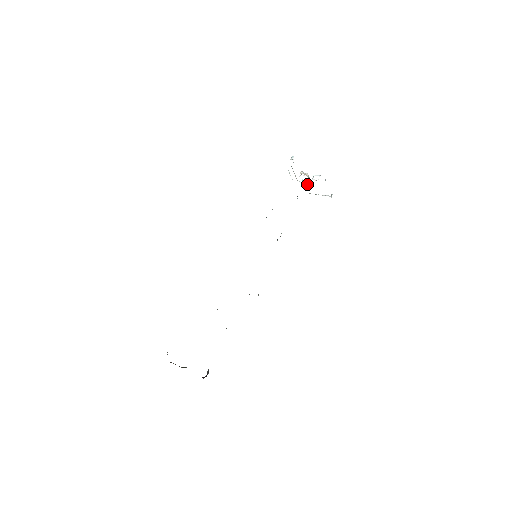
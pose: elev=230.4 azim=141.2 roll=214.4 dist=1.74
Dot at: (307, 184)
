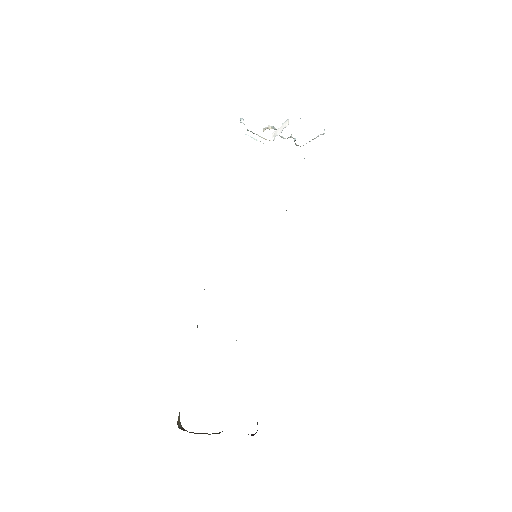
Dot at: occluded
